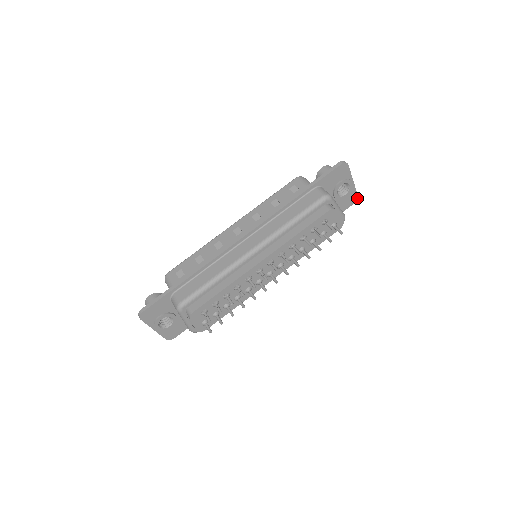
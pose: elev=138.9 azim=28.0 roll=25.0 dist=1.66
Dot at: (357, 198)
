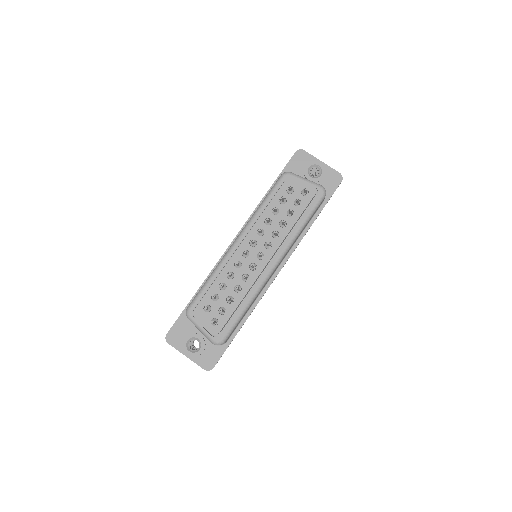
Dot at: (341, 176)
